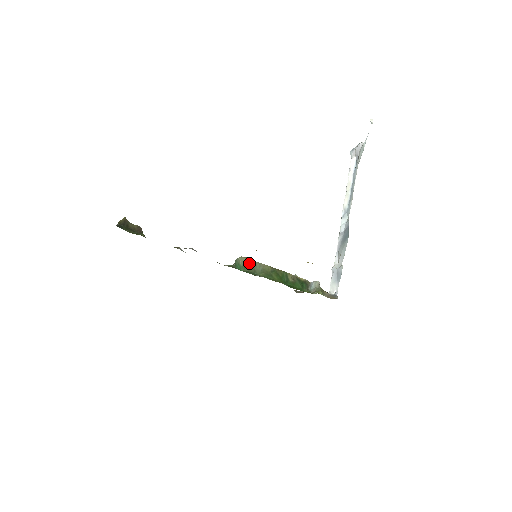
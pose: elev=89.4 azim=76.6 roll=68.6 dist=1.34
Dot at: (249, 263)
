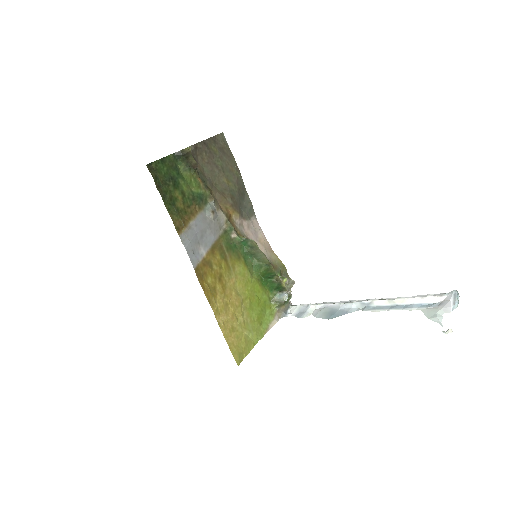
Dot at: (256, 248)
